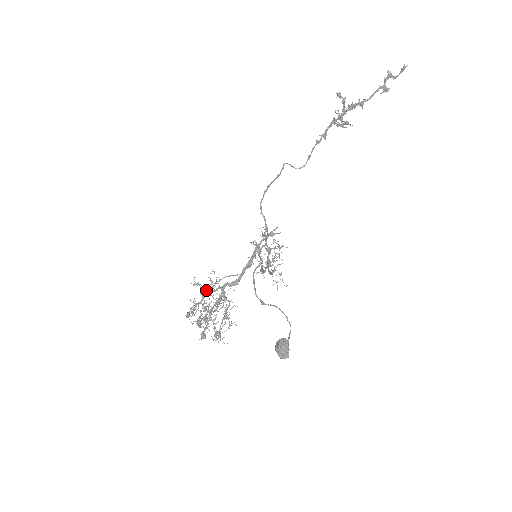
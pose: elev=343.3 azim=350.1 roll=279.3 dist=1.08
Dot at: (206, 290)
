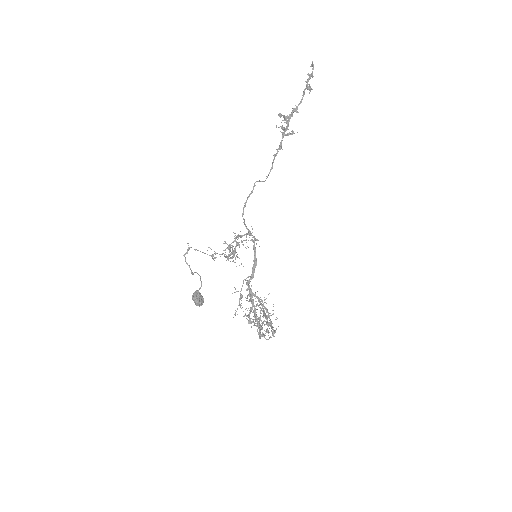
Dot at: occluded
